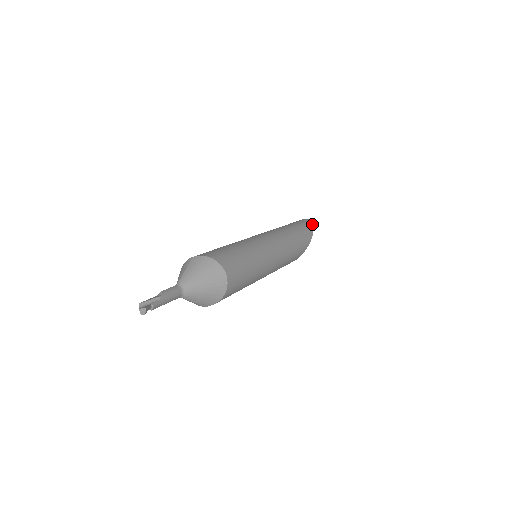
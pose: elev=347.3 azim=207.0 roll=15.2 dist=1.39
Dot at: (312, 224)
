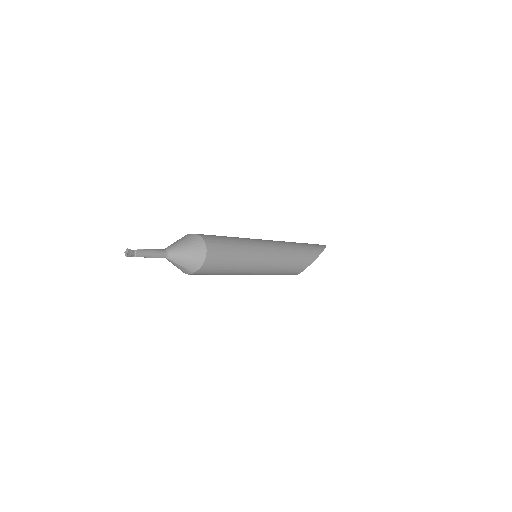
Dot at: (325, 245)
